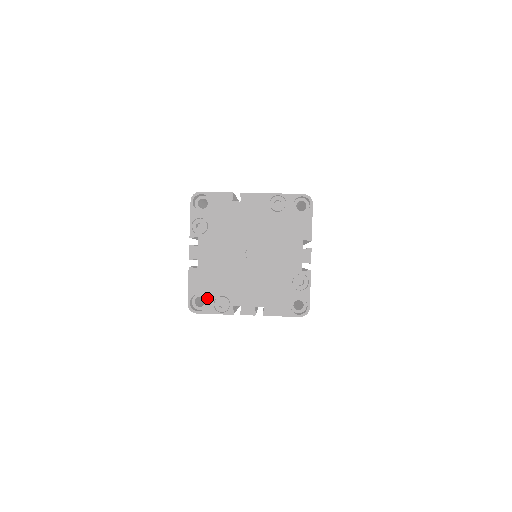
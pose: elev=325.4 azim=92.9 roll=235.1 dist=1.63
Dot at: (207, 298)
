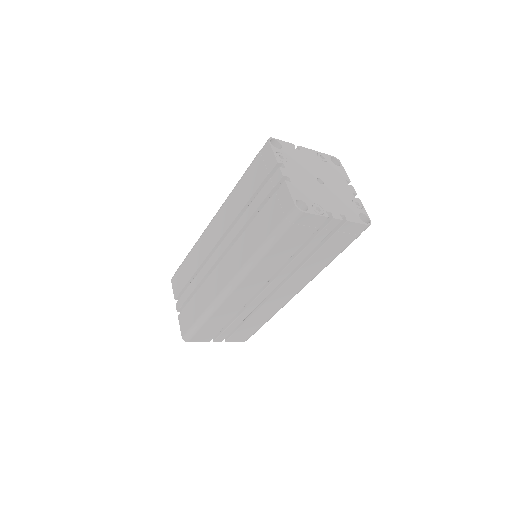
Dot at: (306, 203)
